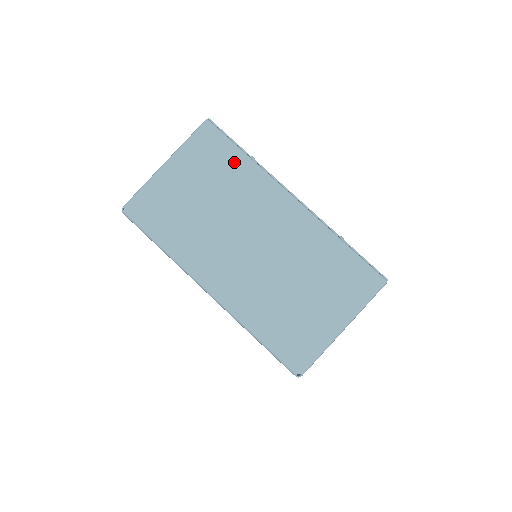
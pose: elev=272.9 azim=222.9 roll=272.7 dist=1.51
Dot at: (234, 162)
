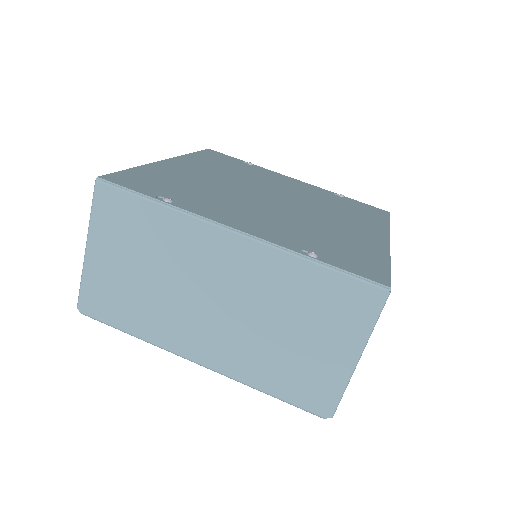
Dot at: (149, 218)
